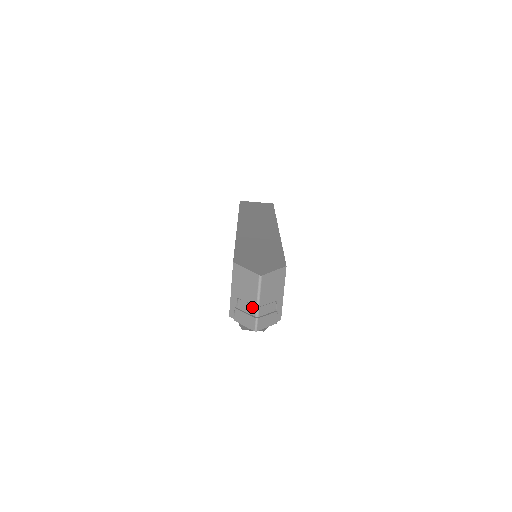
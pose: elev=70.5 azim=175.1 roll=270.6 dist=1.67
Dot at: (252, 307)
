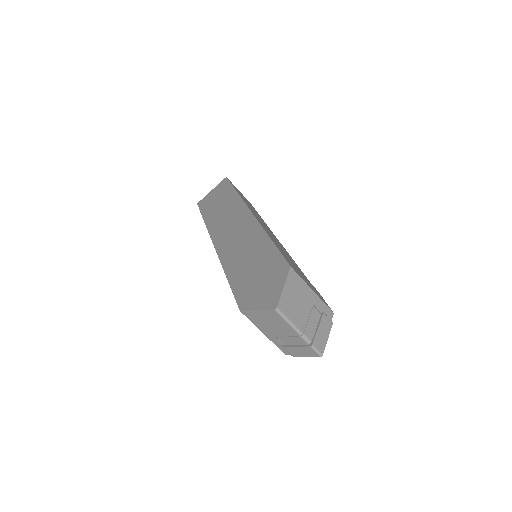
Dot at: (297, 339)
